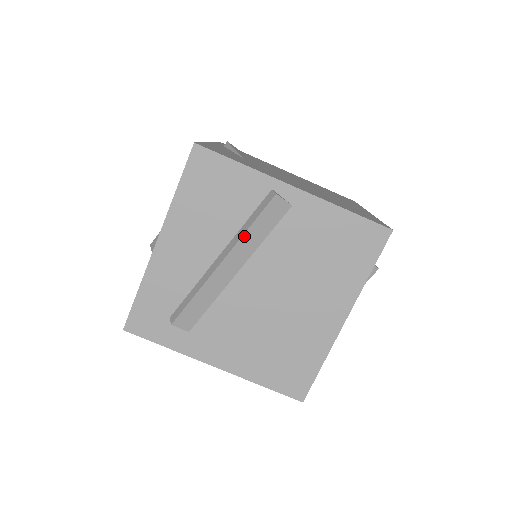
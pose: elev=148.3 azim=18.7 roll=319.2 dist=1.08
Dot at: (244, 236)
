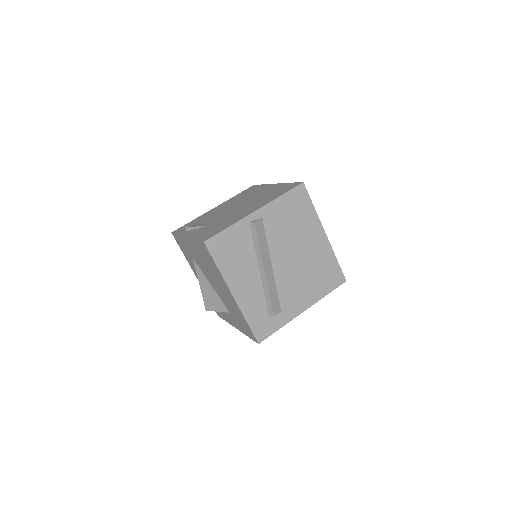
Dot at: (261, 251)
